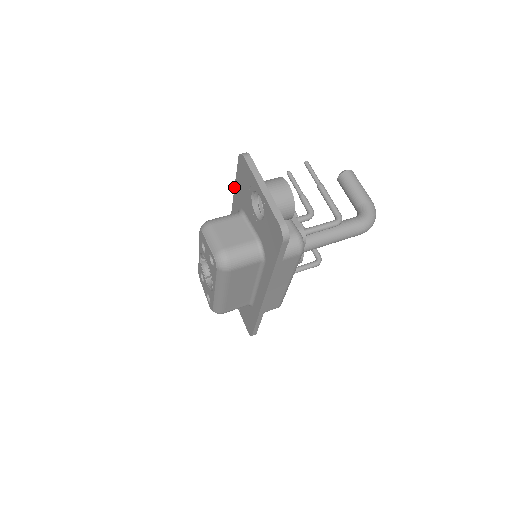
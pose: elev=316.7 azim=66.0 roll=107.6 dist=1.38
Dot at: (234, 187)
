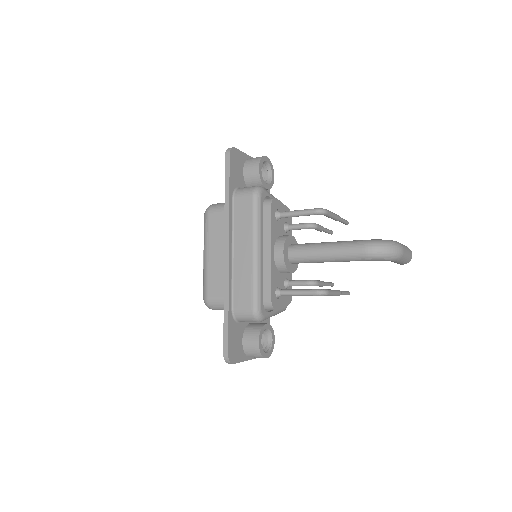
Dot at: occluded
